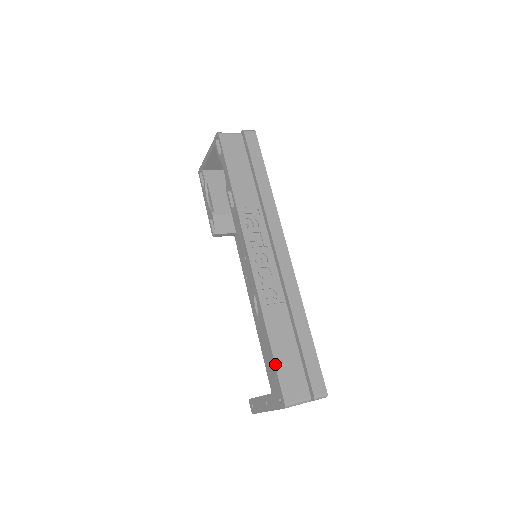
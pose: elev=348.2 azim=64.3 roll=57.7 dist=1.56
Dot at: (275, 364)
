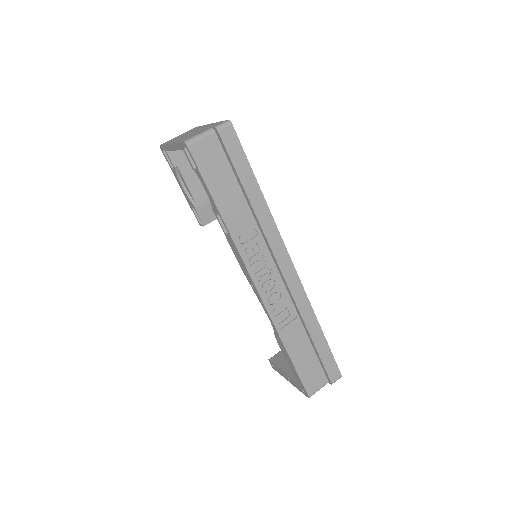
Dot at: (297, 372)
